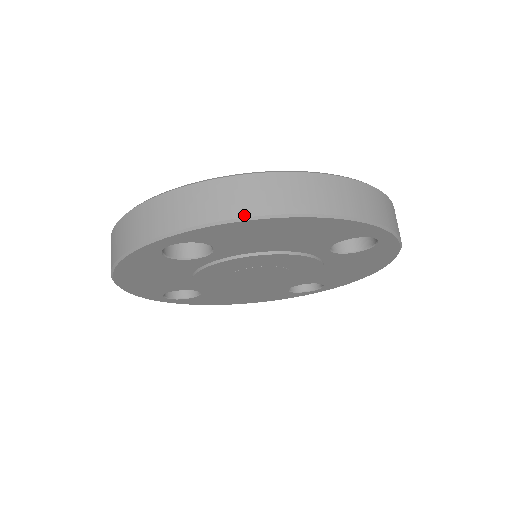
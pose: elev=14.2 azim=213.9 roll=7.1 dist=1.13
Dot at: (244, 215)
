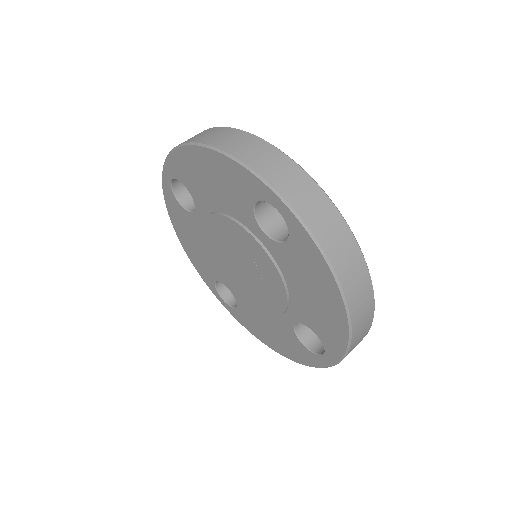
Dot at: (338, 273)
